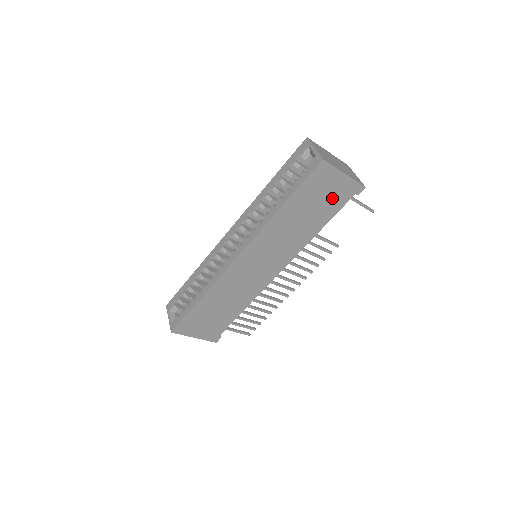
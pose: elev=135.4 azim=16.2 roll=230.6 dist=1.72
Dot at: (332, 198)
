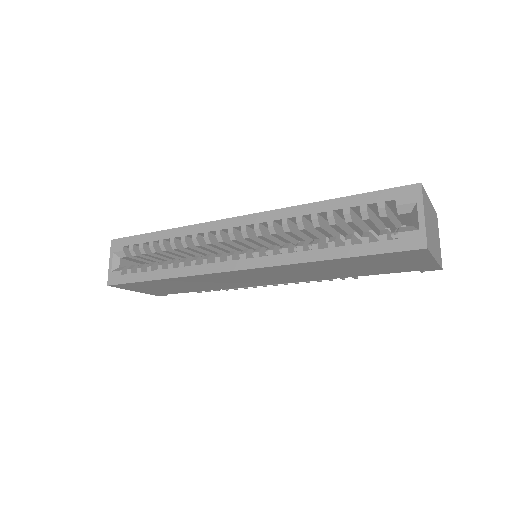
Dot at: (396, 266)
